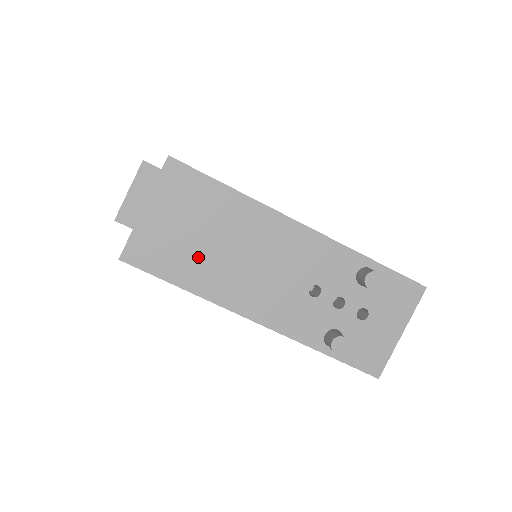
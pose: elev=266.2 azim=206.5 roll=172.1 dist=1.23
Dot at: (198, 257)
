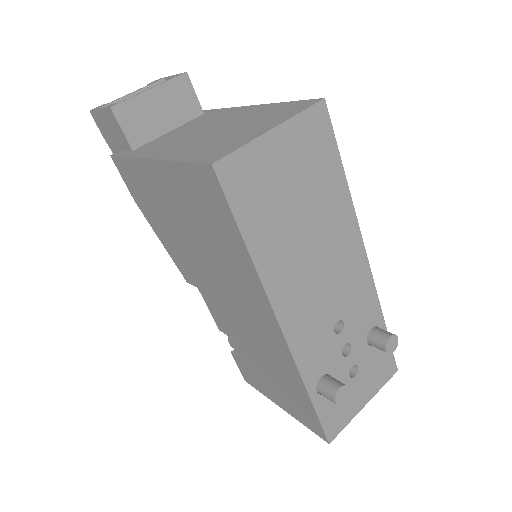
Dot at: (282, 224)
